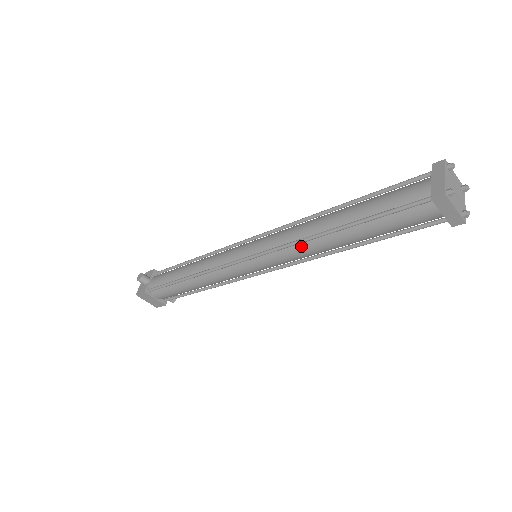
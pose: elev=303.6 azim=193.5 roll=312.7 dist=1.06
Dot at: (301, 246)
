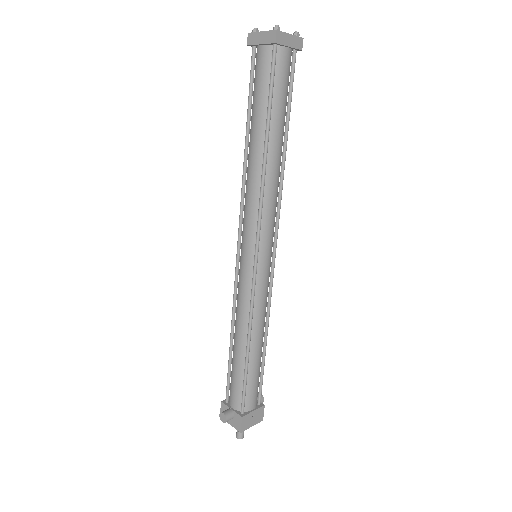
Dot at: (266, 191)
